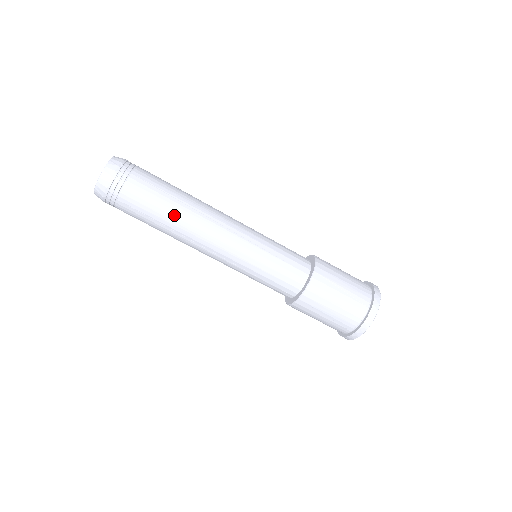
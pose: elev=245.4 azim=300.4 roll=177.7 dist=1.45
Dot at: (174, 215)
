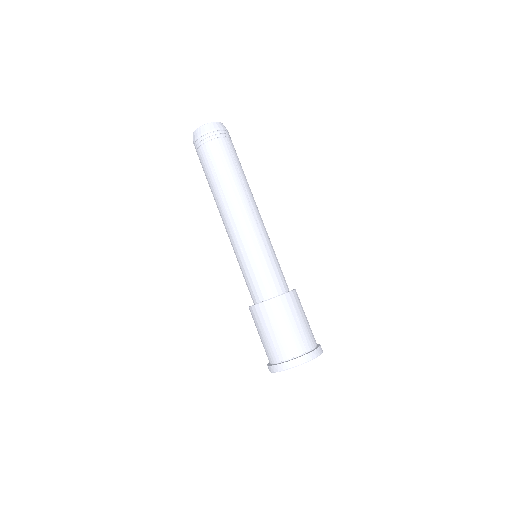
Dot at: (230, 180)
